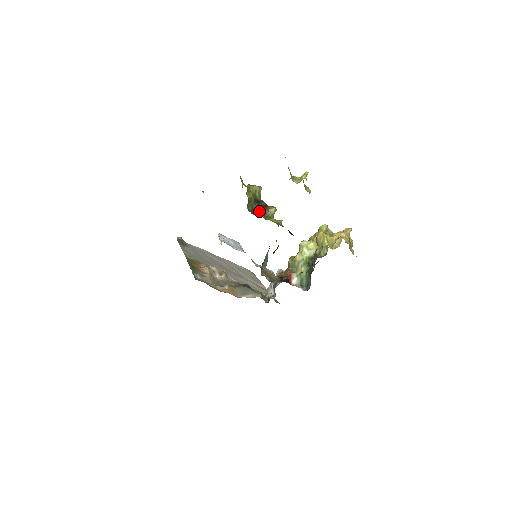
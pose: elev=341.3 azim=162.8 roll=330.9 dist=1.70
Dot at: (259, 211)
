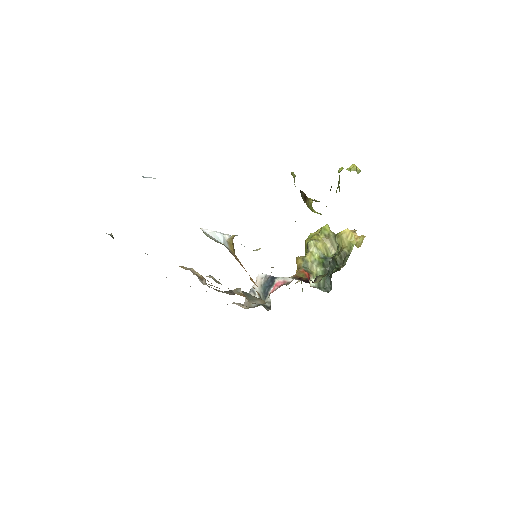
Dot at: (304, 200)
